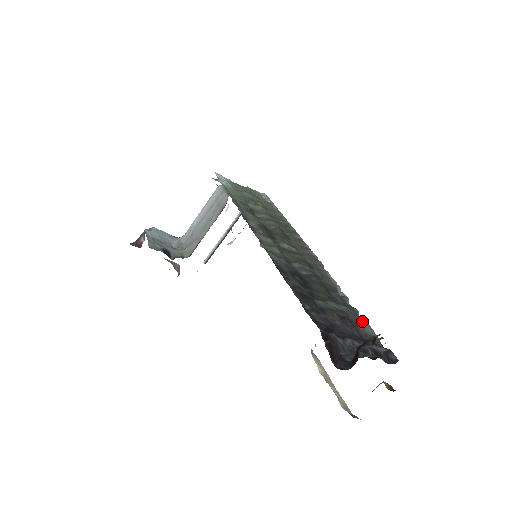
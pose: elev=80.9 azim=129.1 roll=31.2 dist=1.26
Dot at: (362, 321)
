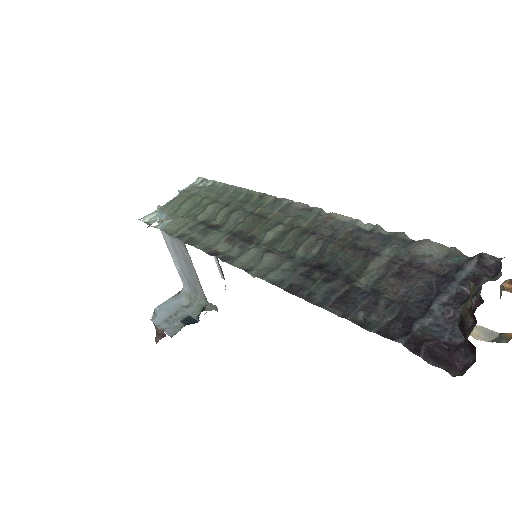
Dot at: (419, 246)
